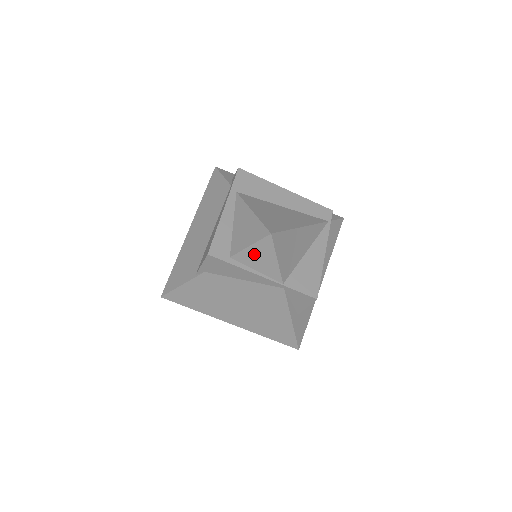
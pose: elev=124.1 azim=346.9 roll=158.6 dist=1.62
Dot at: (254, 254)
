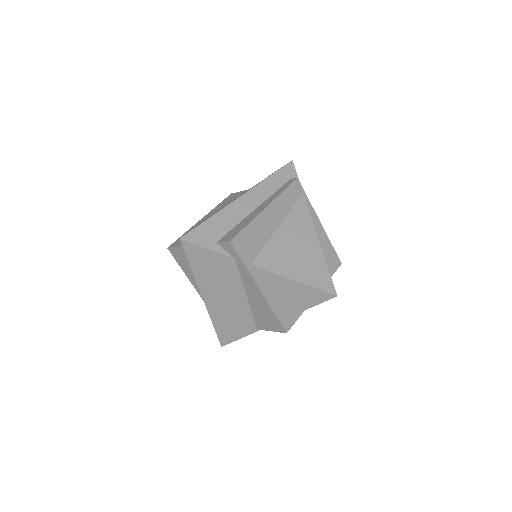
Dot at: occluded
